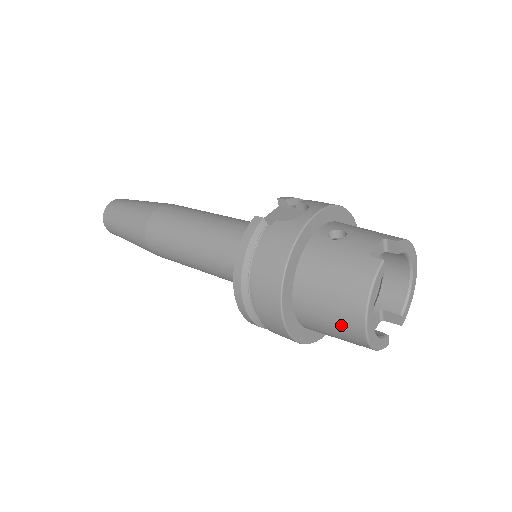
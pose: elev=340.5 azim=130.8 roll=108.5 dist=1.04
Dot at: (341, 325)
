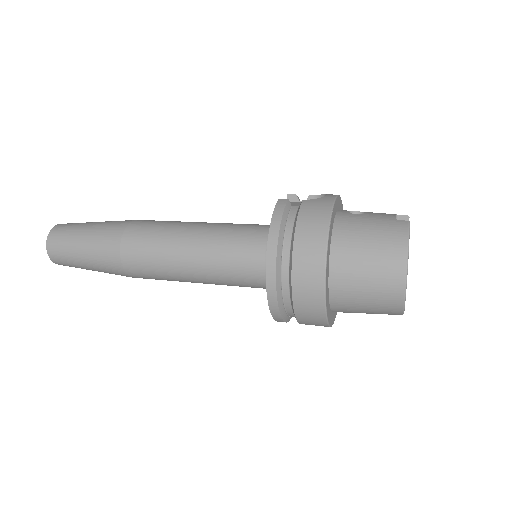
Dot at: (380, 280)
